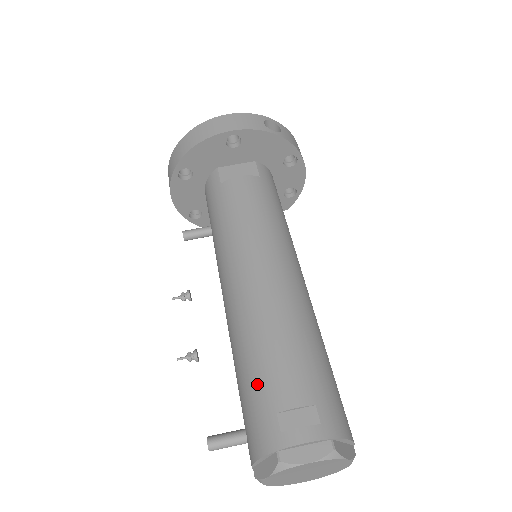
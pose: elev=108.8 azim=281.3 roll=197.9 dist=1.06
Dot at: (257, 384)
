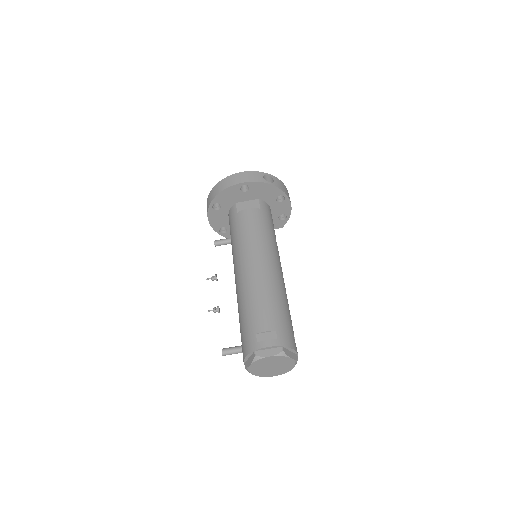
Dot at: (248, 321)
